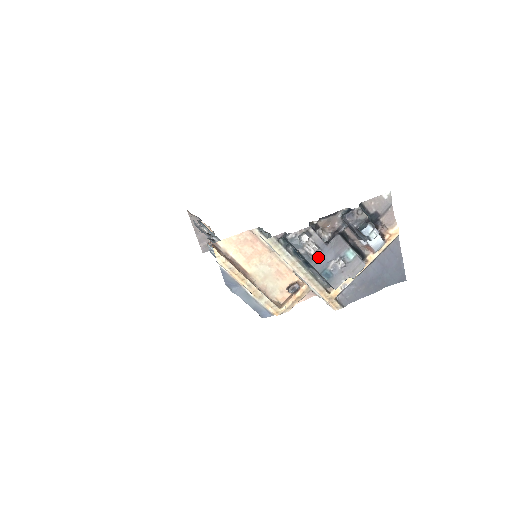
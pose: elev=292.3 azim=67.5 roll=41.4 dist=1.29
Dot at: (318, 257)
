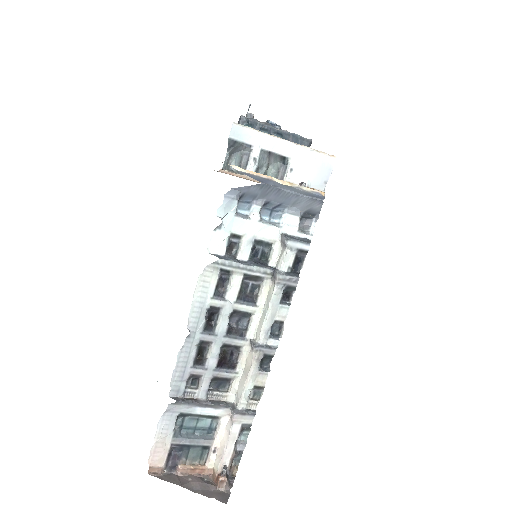
Dot at: occluded
